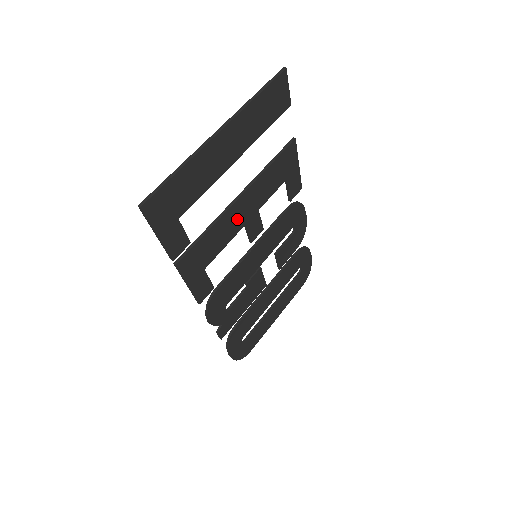
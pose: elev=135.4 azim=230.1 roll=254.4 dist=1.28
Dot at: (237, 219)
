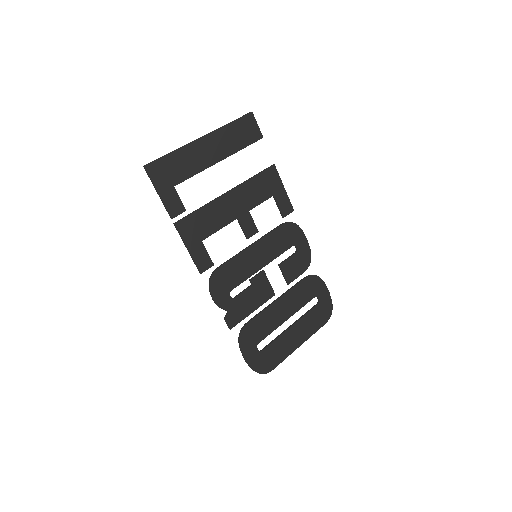
Dot at: (228, 210)
